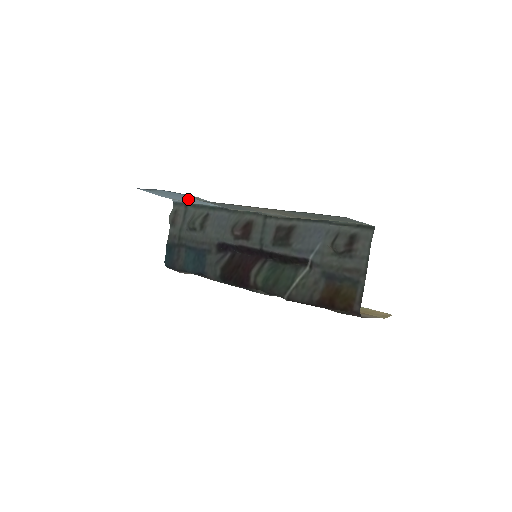
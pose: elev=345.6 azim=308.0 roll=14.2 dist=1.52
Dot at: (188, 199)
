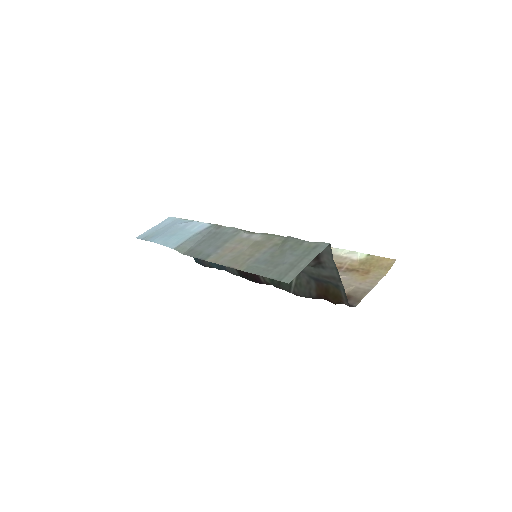
Dot at: (179, 223)
